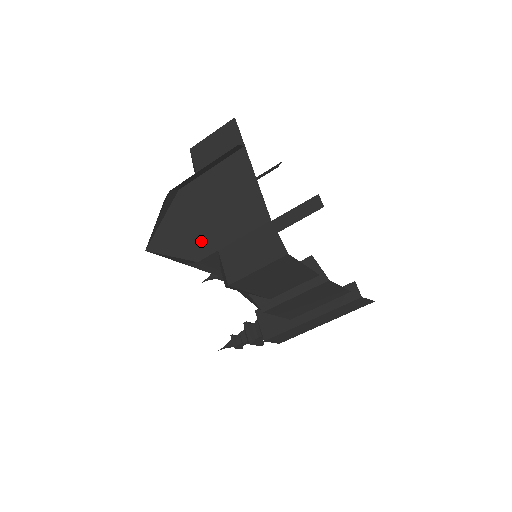
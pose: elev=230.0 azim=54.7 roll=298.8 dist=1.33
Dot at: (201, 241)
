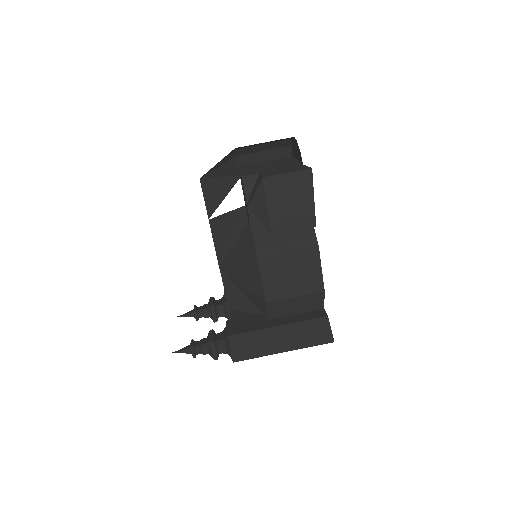
Dot at: (248, 172)
